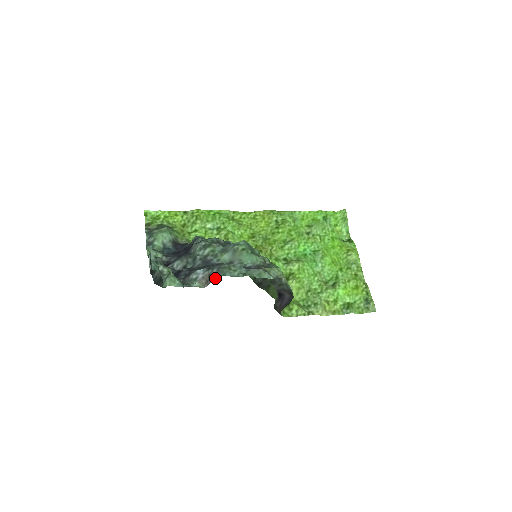
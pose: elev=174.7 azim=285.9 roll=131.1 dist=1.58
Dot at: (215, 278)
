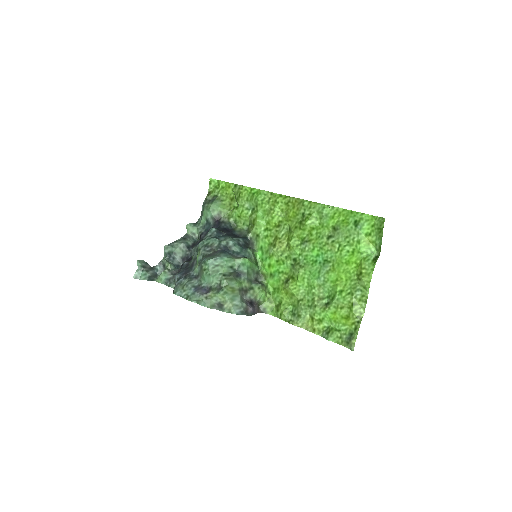
Dot at: (173, 291)
